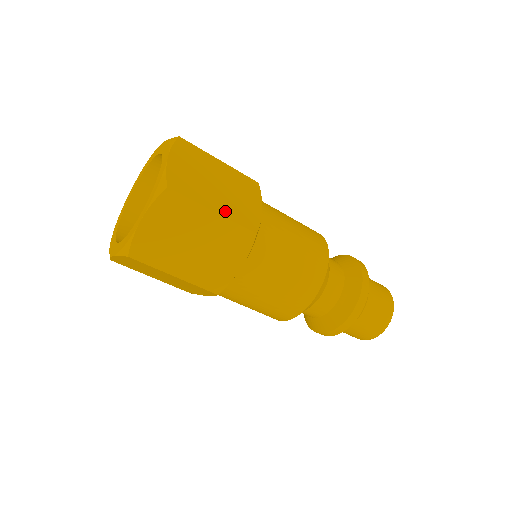
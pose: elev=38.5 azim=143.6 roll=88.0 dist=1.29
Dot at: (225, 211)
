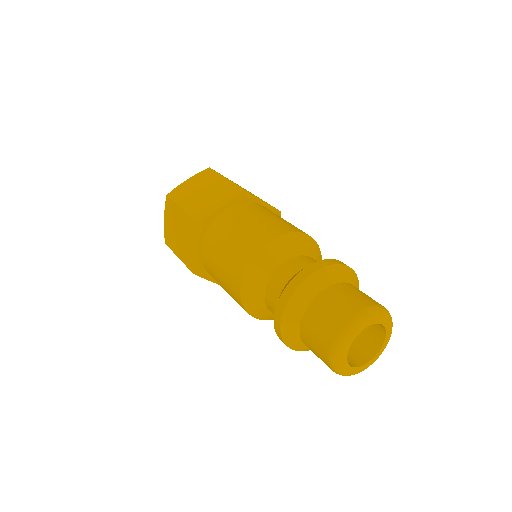
Dot at: (189, 207)
